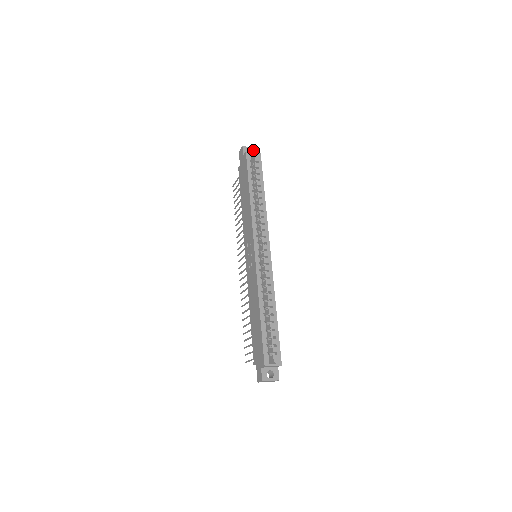
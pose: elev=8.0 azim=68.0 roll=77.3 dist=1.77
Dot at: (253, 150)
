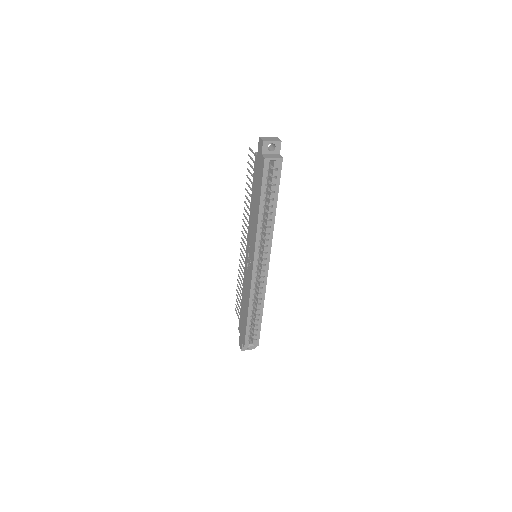
Dot at: (276, 144)
